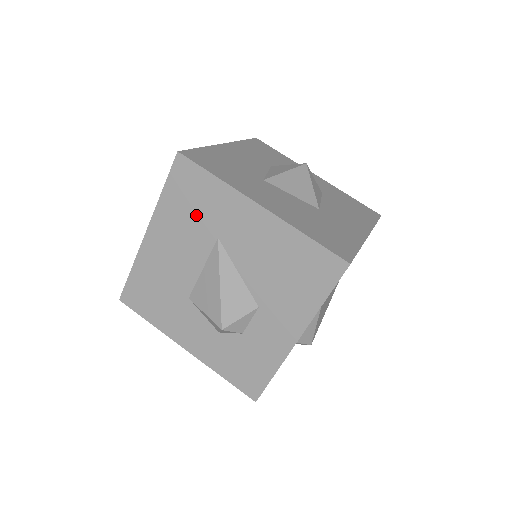
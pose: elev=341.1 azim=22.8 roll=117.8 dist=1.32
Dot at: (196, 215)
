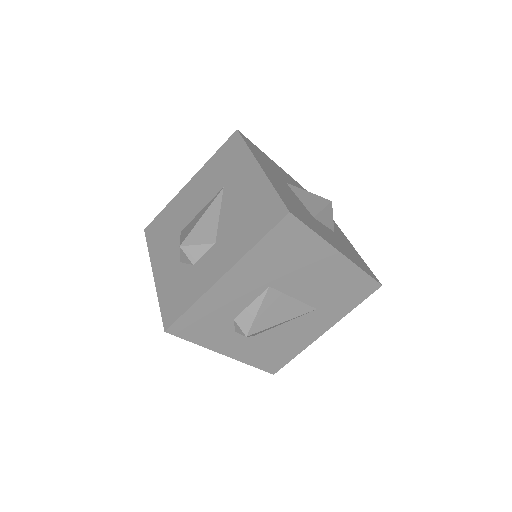
Dot at: (221, 171)
